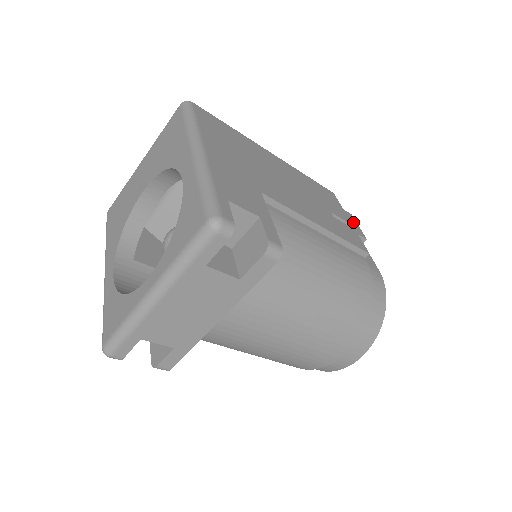
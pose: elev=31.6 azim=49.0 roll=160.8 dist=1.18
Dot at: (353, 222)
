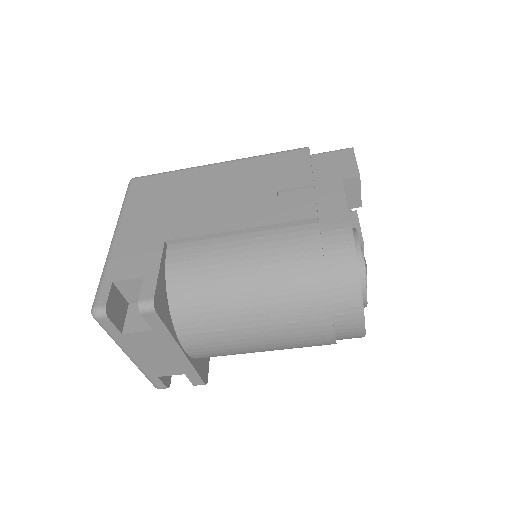
Dot at: (346, 162)
